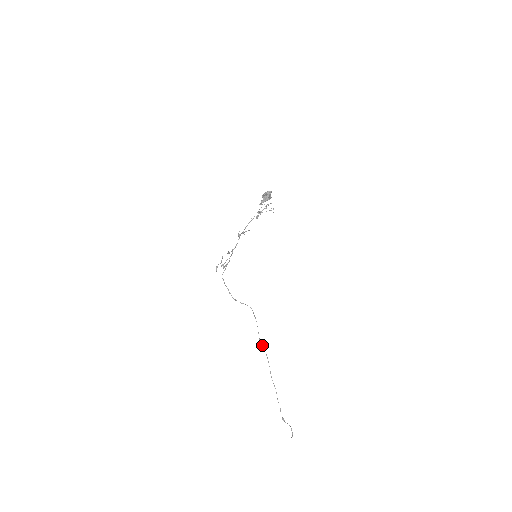
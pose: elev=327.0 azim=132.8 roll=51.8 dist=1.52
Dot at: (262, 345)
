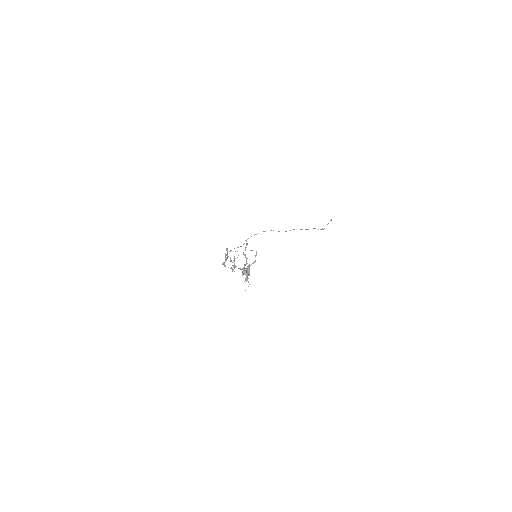
Dot at: occluded
